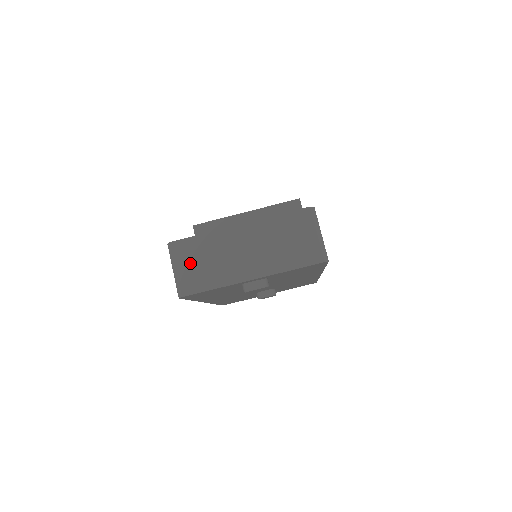
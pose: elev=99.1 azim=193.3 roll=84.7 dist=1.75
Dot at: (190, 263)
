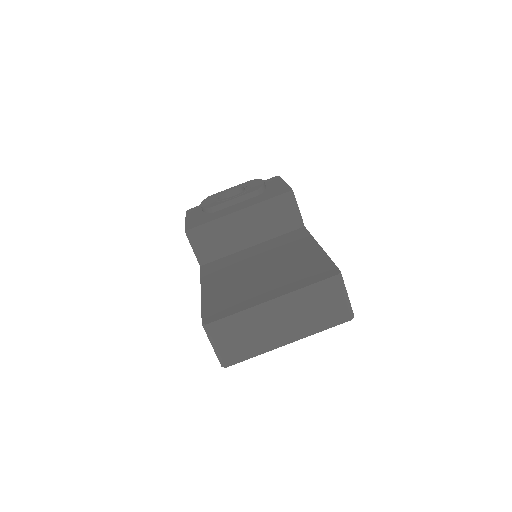
Dot at: (229, 340)
